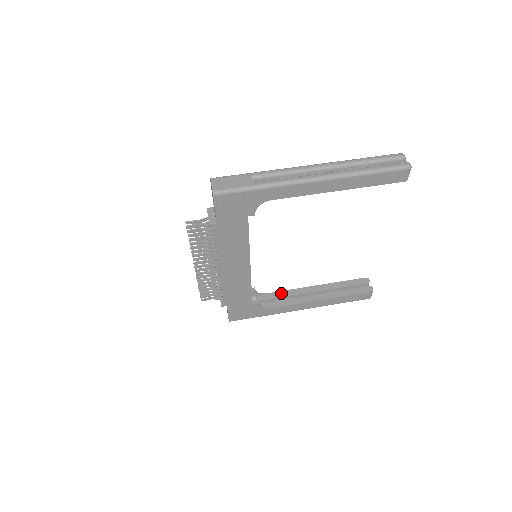
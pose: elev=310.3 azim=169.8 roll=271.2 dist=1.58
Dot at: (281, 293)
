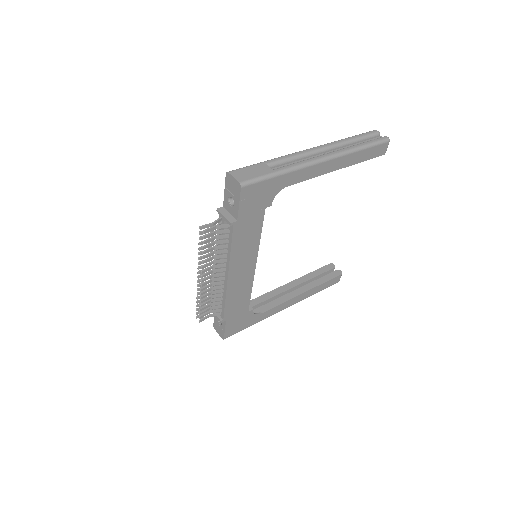
Dot at: (265, 296)
